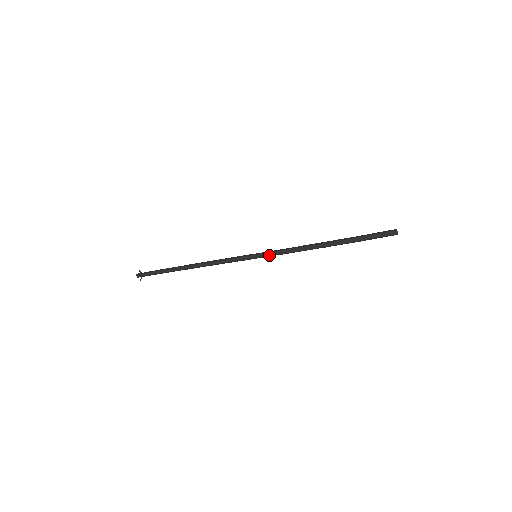
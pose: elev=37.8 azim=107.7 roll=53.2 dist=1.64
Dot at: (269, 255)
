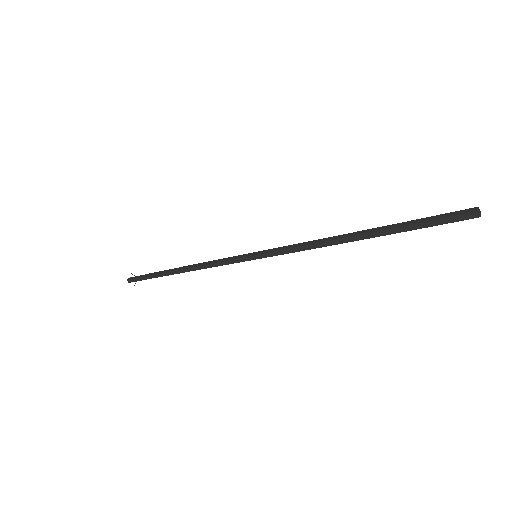
Dot at: (273, 251)
